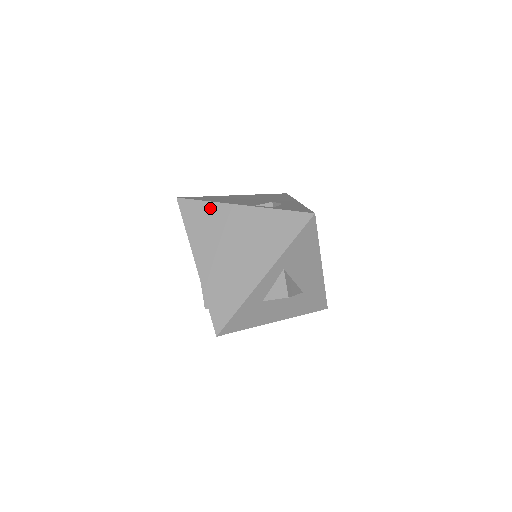
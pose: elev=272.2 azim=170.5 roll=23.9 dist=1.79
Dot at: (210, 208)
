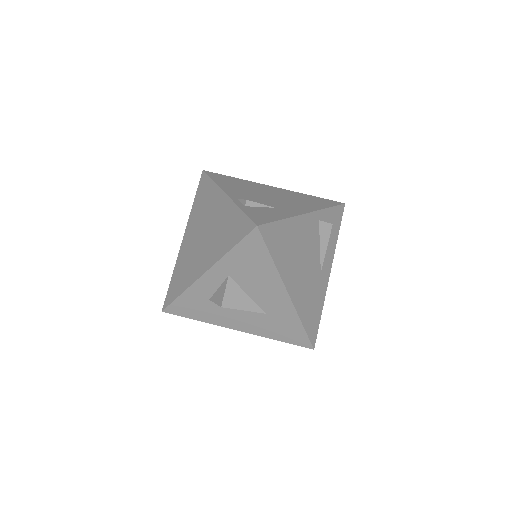
Dot at: (211, 188)
